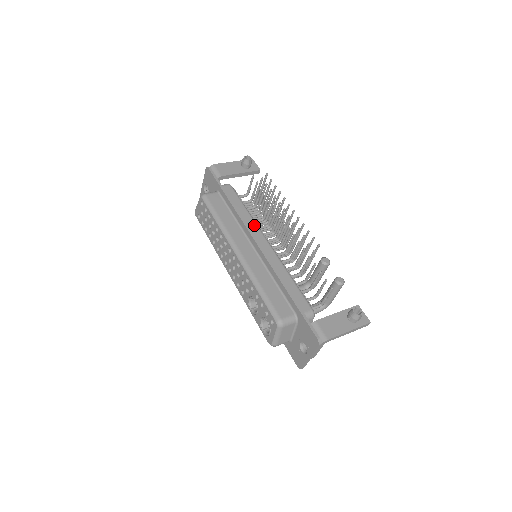
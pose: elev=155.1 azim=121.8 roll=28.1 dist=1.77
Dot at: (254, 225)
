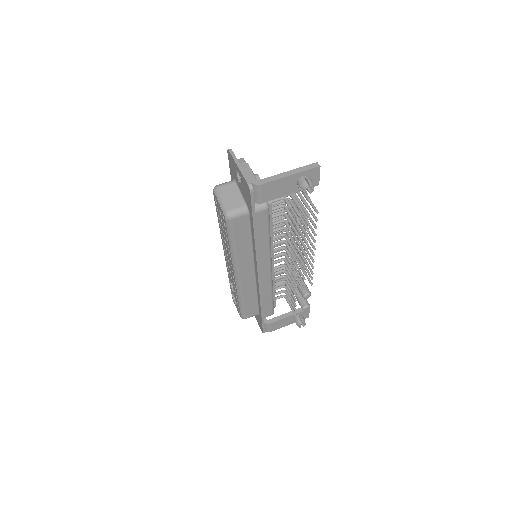
Dot at: (267, 256)
